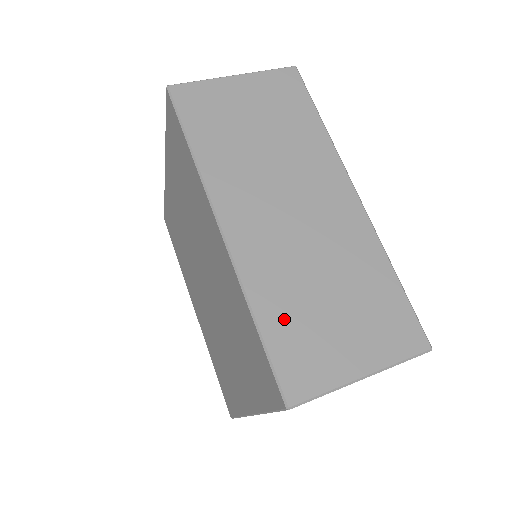
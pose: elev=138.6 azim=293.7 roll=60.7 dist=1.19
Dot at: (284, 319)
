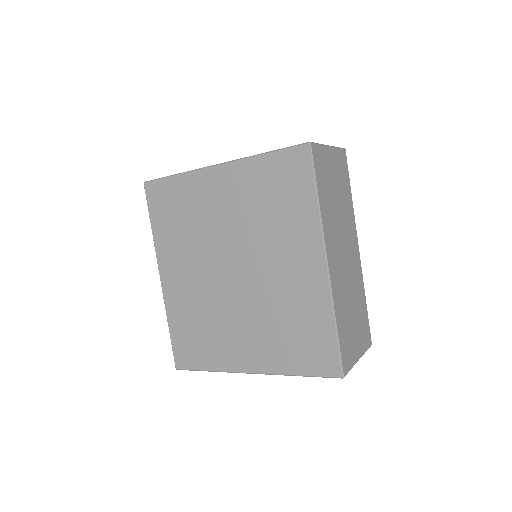
Dot at: (343, 325)
